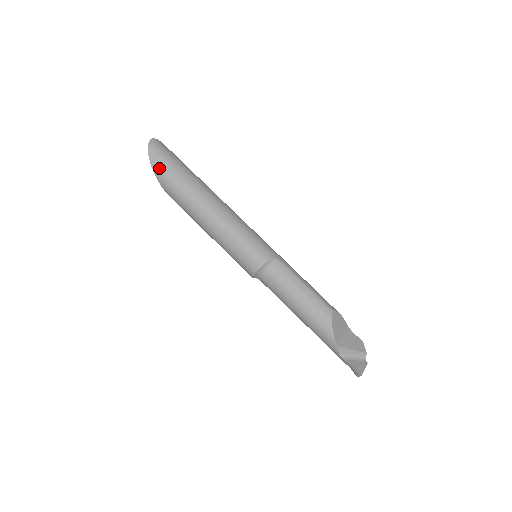
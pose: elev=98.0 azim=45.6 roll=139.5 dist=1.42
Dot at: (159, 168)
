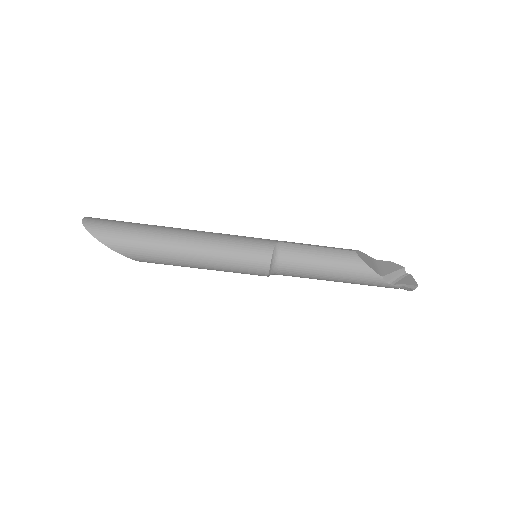
Dot at: (111, 239)
